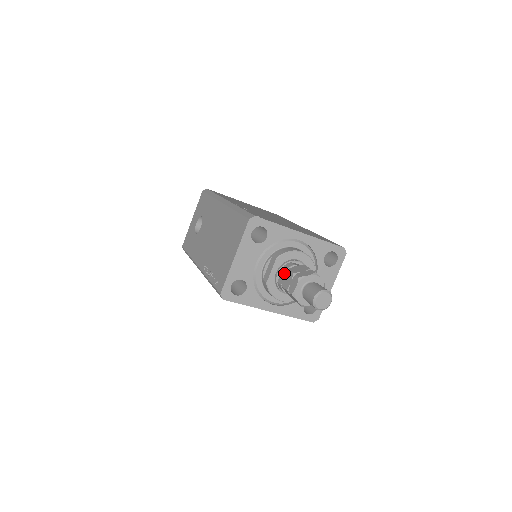
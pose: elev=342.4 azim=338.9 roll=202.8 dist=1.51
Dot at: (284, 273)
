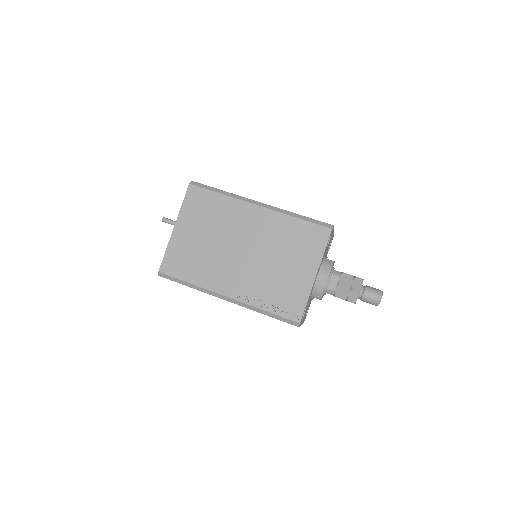
Dot at: occluded
